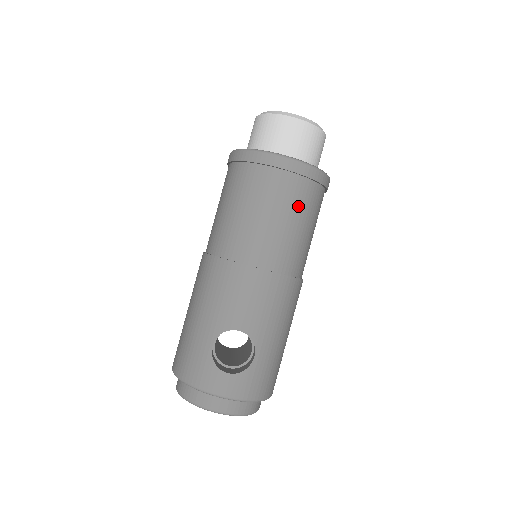
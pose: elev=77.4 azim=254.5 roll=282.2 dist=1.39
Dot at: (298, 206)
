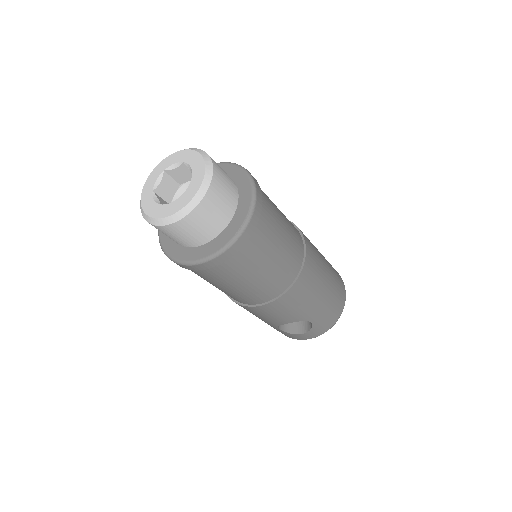
Dot at: (249, 267)
